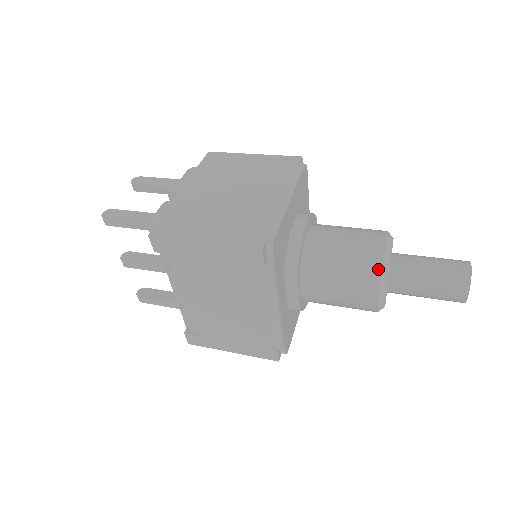
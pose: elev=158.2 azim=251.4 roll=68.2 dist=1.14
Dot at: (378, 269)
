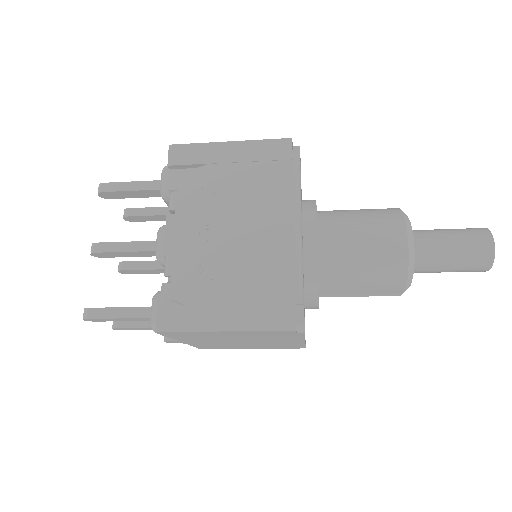
Dot at: (397, 211)
